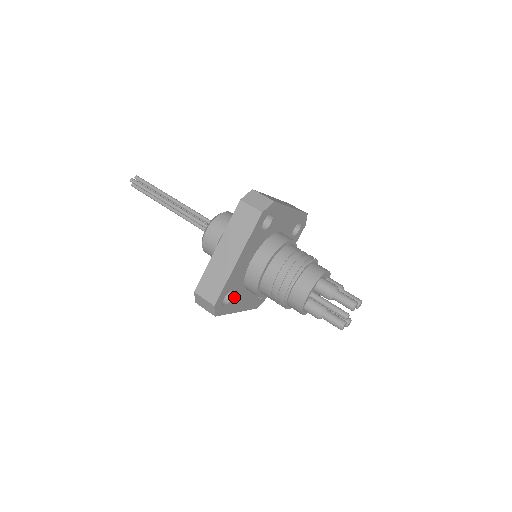
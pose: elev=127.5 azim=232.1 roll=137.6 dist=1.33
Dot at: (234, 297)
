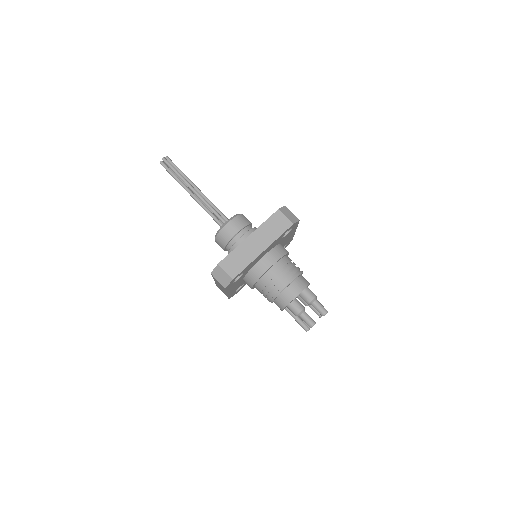
Dot at: occluded
